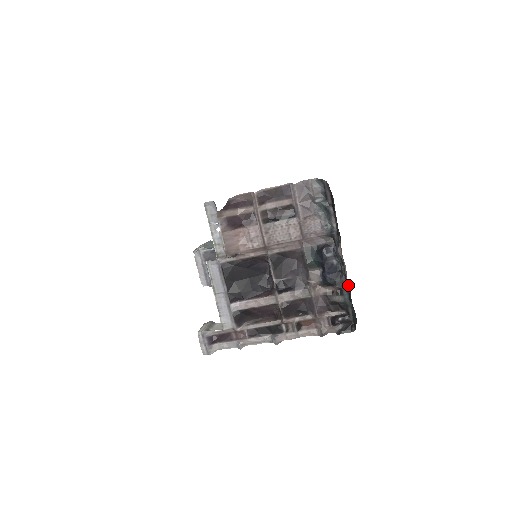
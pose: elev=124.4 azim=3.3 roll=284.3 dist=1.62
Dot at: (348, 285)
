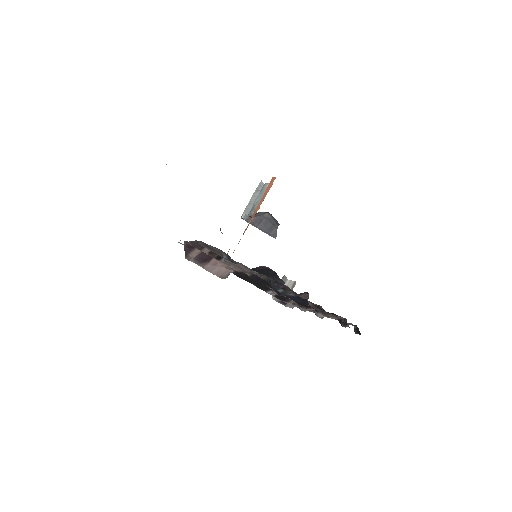
Dot at: occluded
